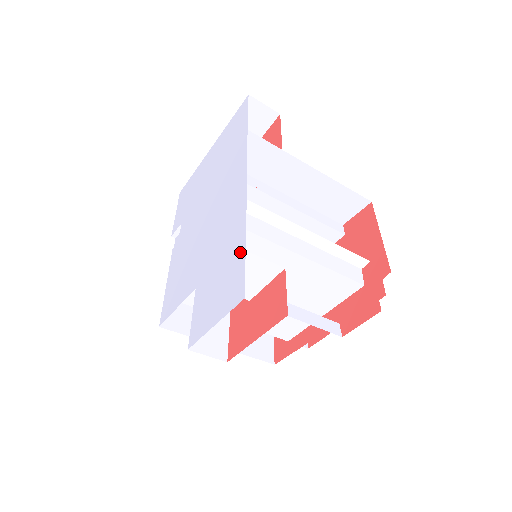
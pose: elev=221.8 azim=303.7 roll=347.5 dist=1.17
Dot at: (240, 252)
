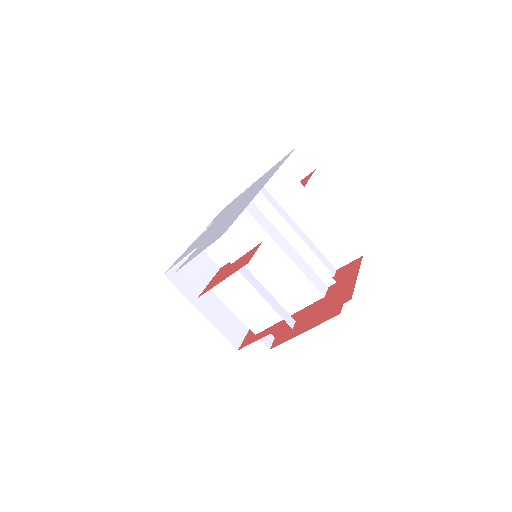
Dot at: (236, 217)
